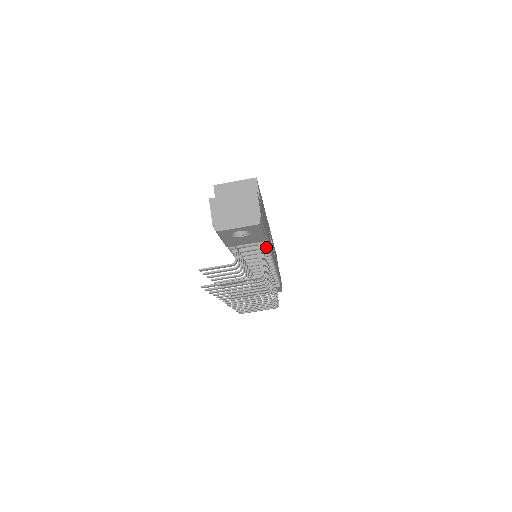
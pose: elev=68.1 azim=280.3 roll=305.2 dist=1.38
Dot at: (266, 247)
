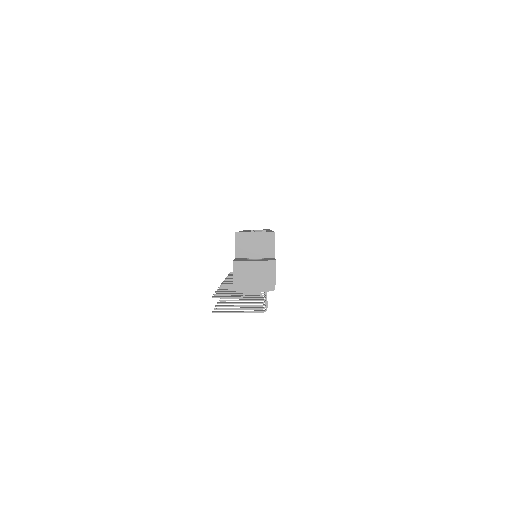
Dot at: occluded
